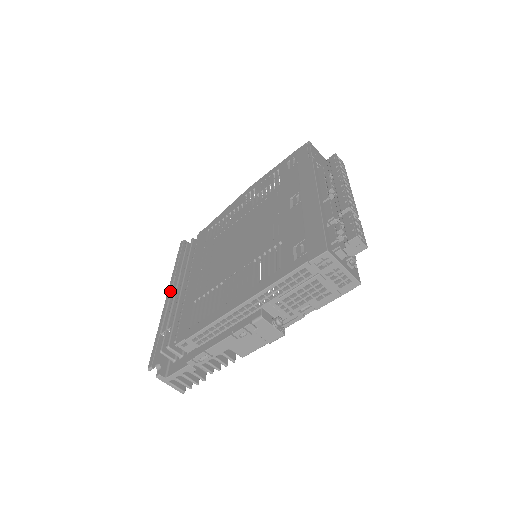
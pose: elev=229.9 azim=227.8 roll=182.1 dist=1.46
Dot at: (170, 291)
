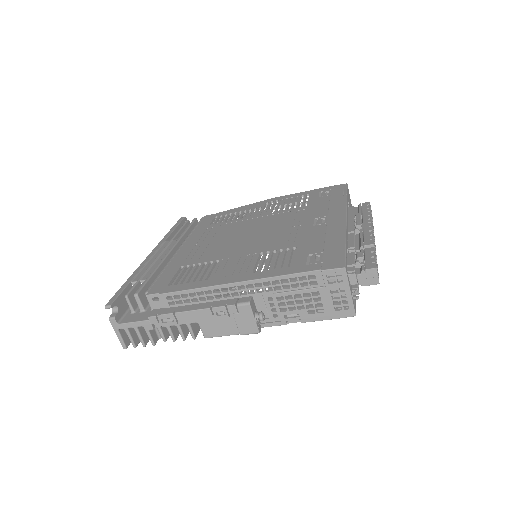
Dot at: (155, 251)
